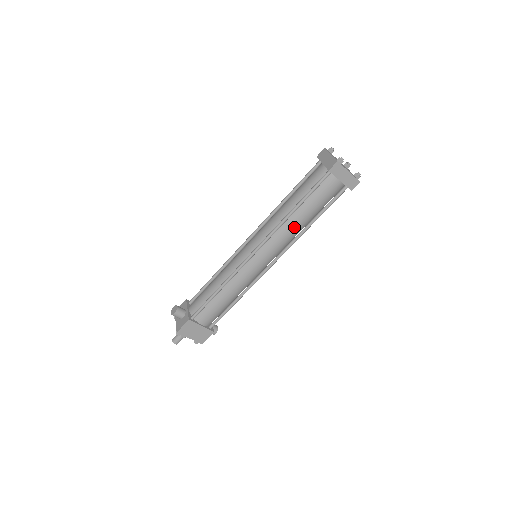
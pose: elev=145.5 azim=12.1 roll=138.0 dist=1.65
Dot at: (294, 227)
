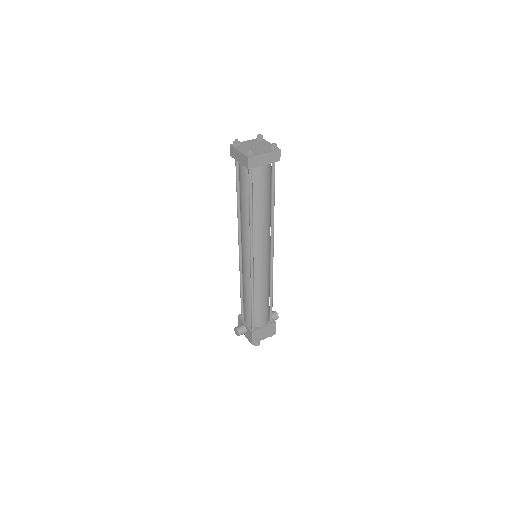
Dot at: (263, 222)
